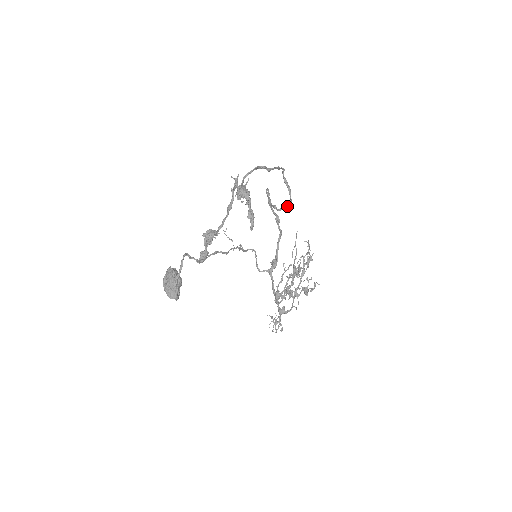
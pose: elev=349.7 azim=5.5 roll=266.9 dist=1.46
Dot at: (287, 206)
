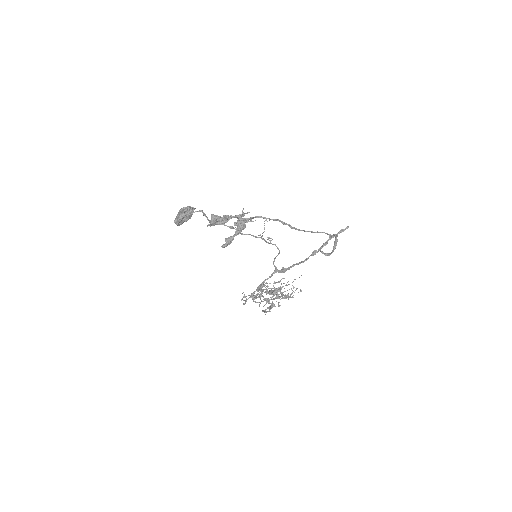
Dot at: (324, 254)
